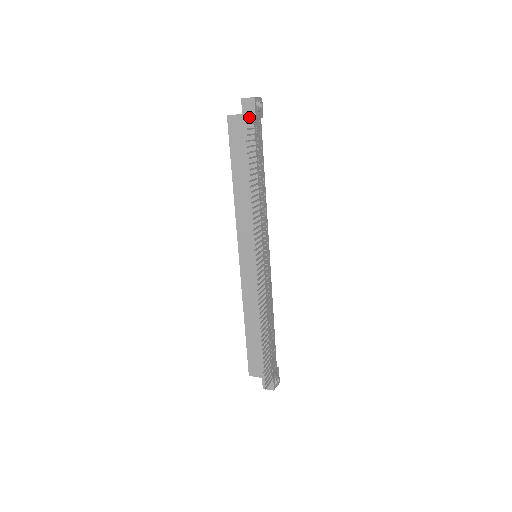
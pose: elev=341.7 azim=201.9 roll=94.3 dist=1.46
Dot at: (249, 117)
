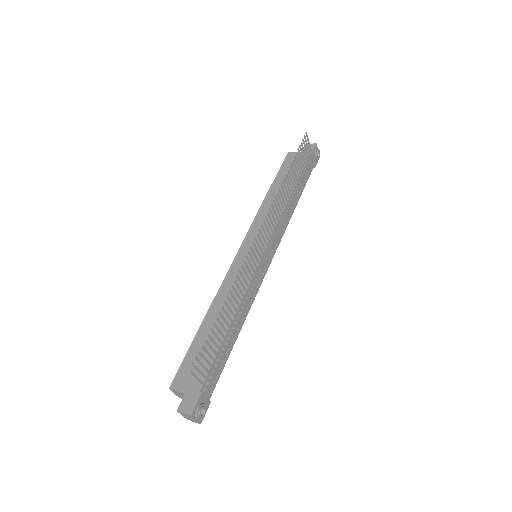
Dot at: (306, 154)
